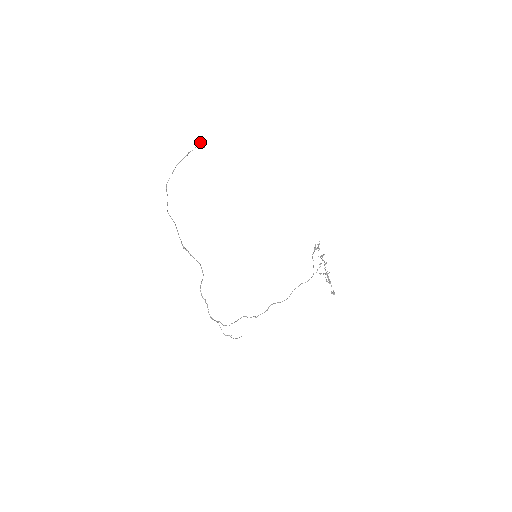
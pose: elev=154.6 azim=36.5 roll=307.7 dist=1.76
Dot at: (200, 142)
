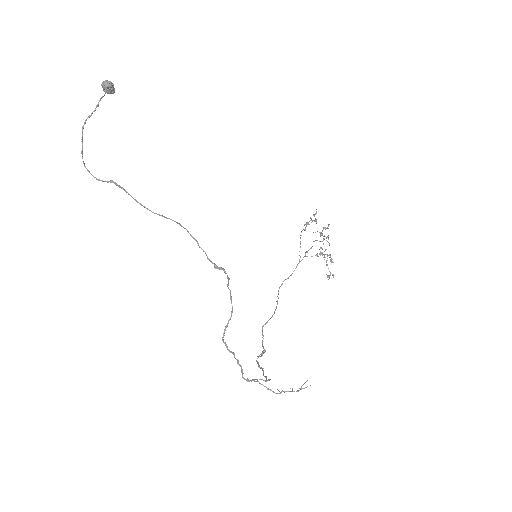
Dot at: (108, 81)
